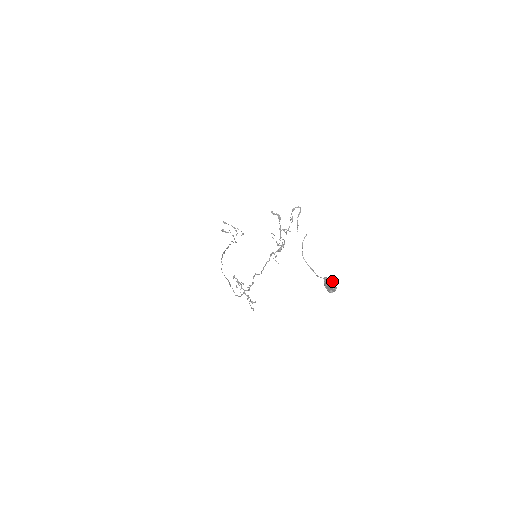
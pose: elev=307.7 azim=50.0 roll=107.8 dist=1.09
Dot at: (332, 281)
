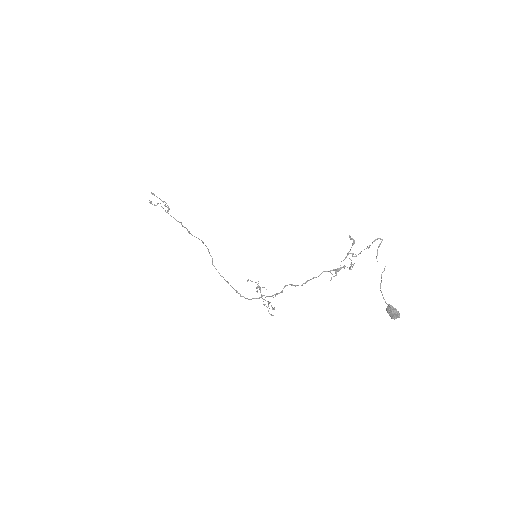
Dot at: (396, 309)
